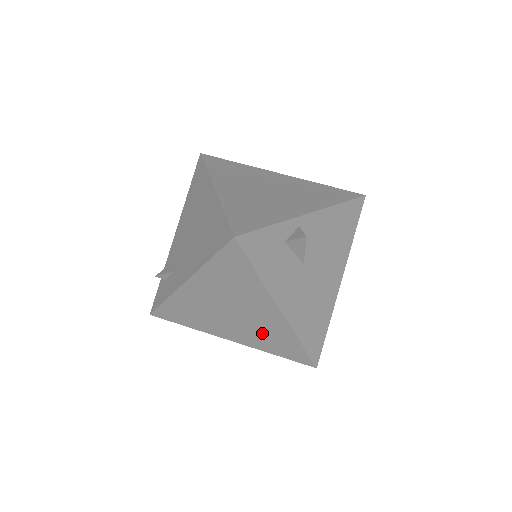
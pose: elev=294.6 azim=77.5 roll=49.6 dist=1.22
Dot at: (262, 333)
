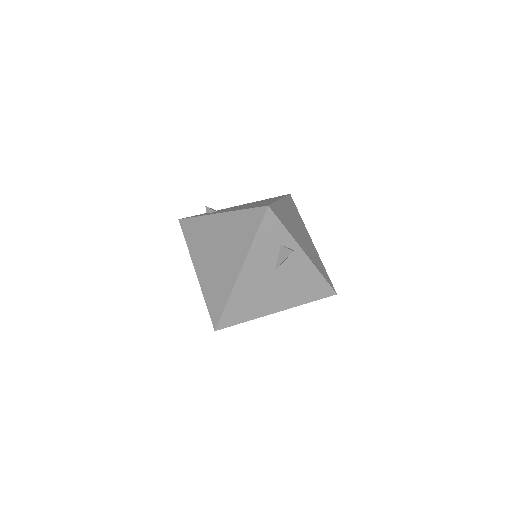
Dot at: (216, 279)
